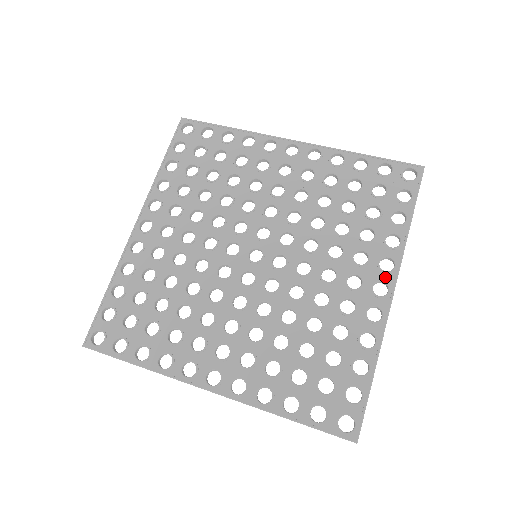
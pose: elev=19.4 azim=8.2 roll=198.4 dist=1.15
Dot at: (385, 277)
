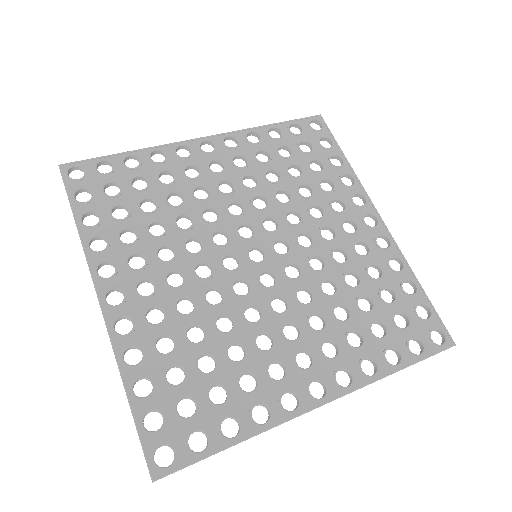
Dot at: (366, 210)
